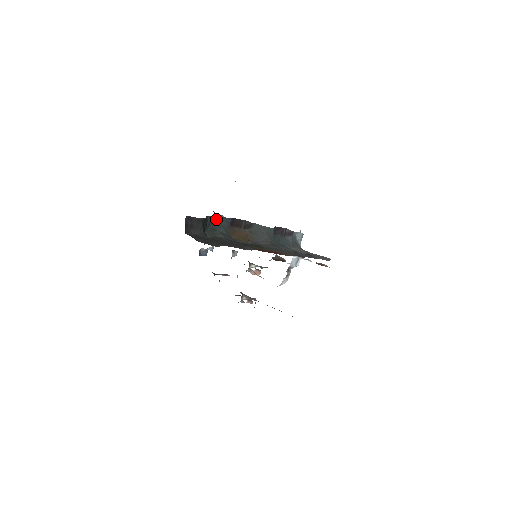
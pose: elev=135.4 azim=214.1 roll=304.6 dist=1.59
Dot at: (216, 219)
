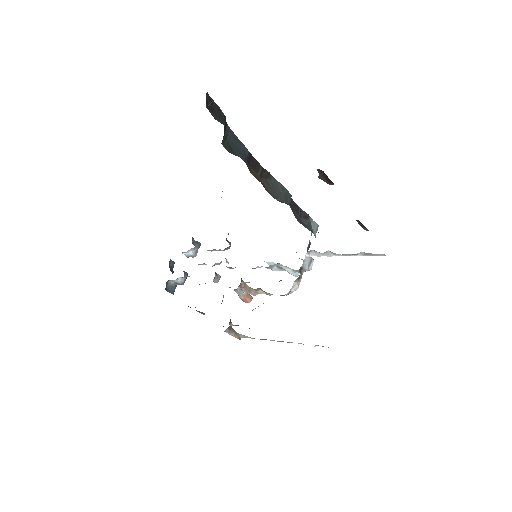
Dot at: (234, 138)
